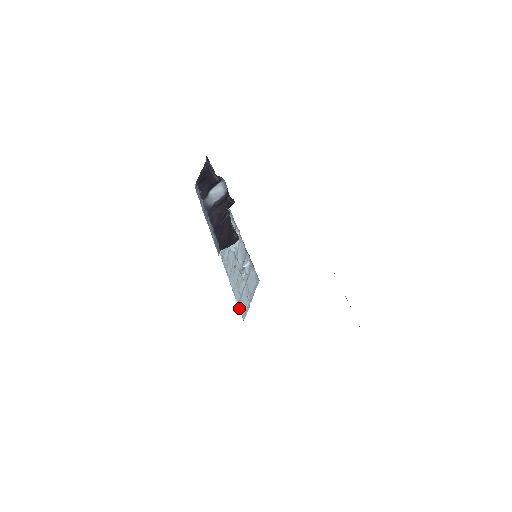
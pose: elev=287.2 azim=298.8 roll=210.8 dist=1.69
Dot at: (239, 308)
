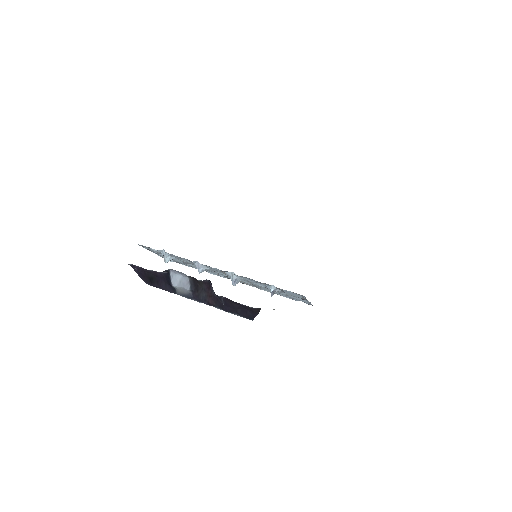
Dot at: occluded
